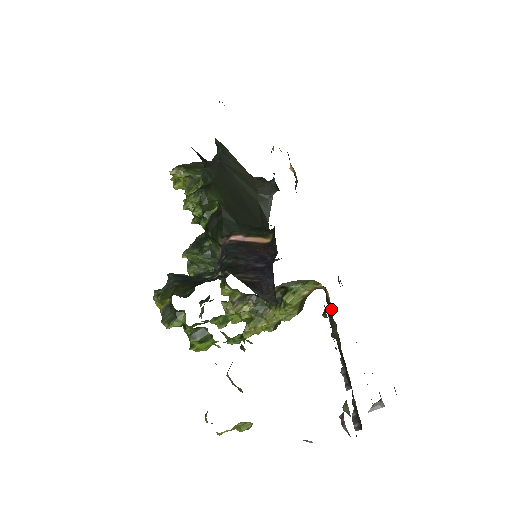
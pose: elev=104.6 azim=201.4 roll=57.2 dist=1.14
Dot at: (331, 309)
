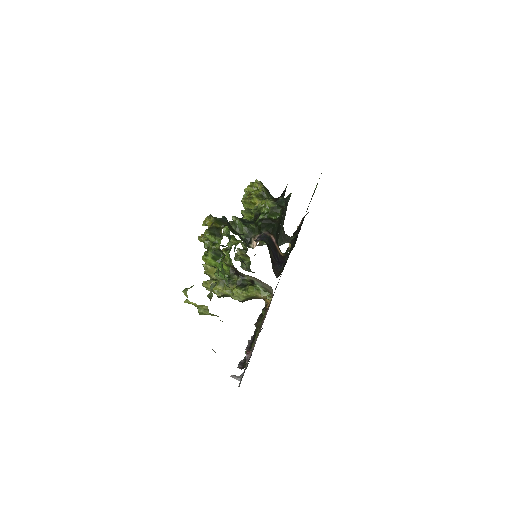
Dot at: occluded
